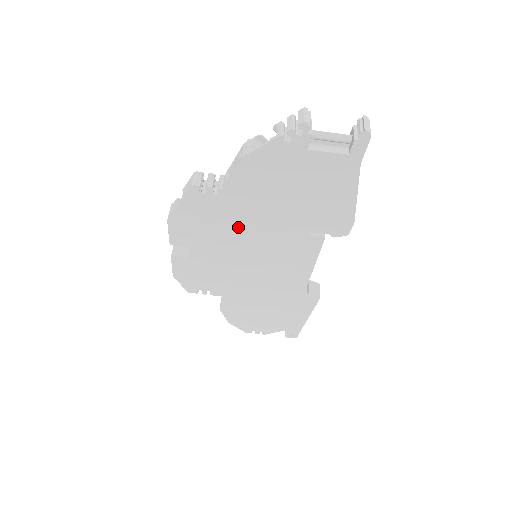
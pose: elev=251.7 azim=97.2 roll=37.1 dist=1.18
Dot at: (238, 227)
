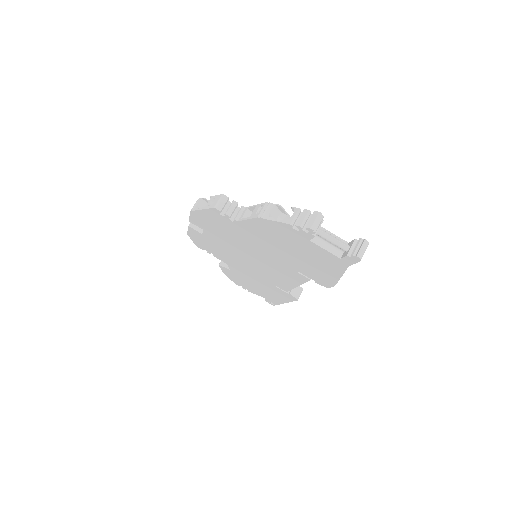
Dot at: (244, 242)
